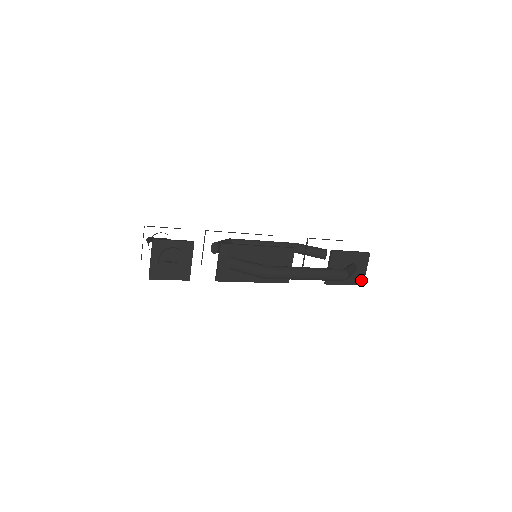
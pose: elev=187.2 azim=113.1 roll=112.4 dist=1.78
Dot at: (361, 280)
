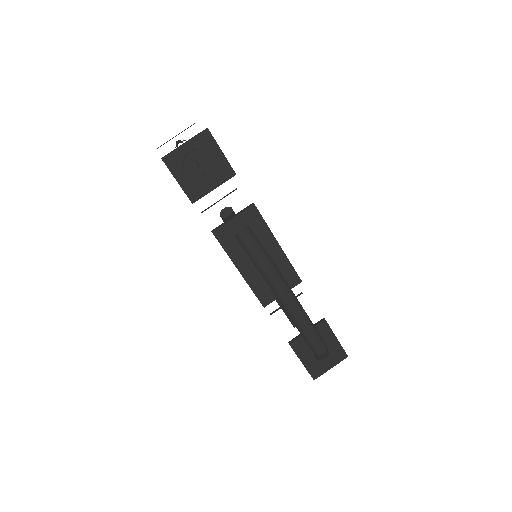
Dot at: (317, 373)
